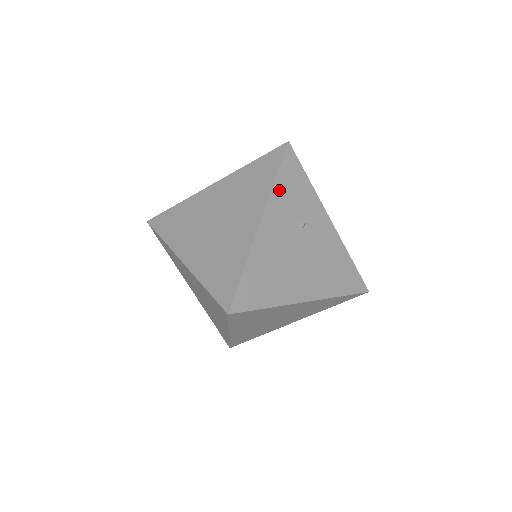
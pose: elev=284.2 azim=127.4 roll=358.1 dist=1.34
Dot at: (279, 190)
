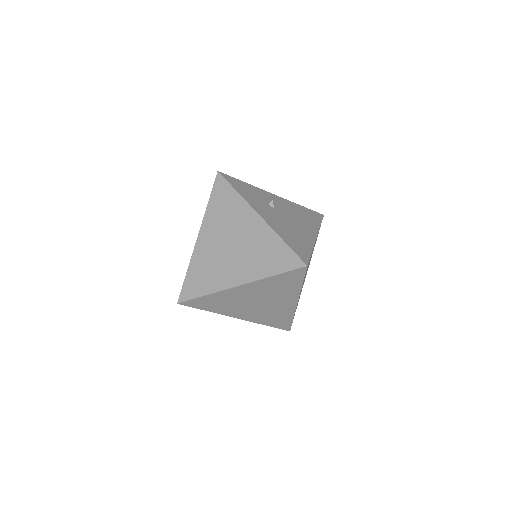
Dot at: (245, 196)
